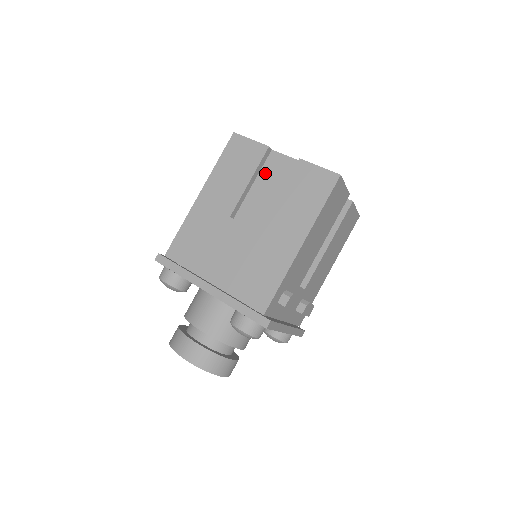
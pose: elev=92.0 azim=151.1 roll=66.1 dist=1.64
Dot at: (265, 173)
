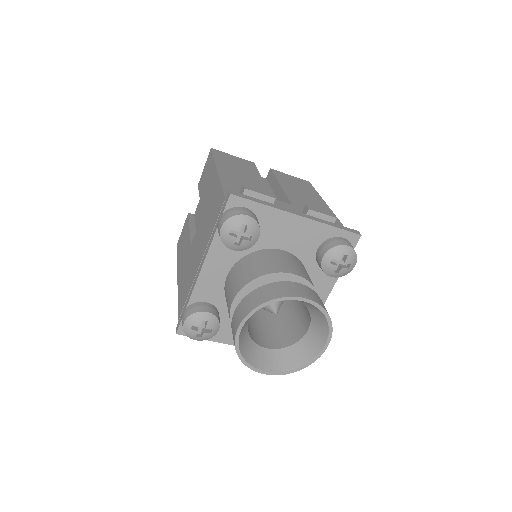
Dot at: (197, 218)
